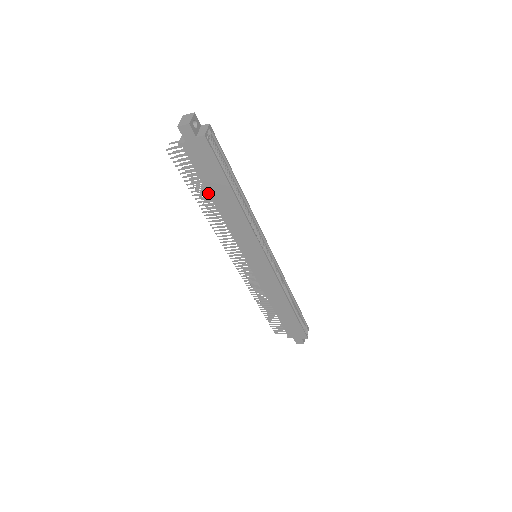
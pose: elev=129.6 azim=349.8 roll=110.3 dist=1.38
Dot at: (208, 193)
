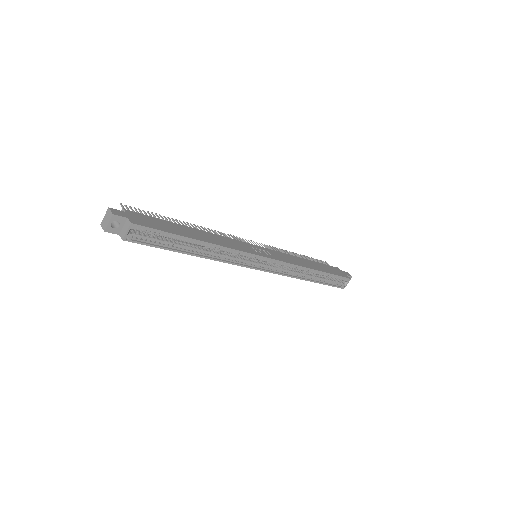
Dot at: occluded
